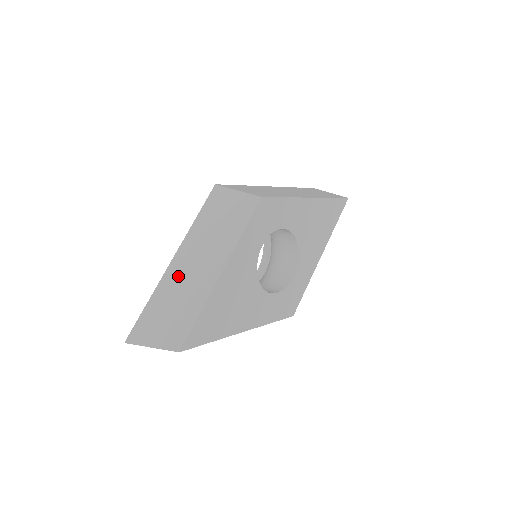
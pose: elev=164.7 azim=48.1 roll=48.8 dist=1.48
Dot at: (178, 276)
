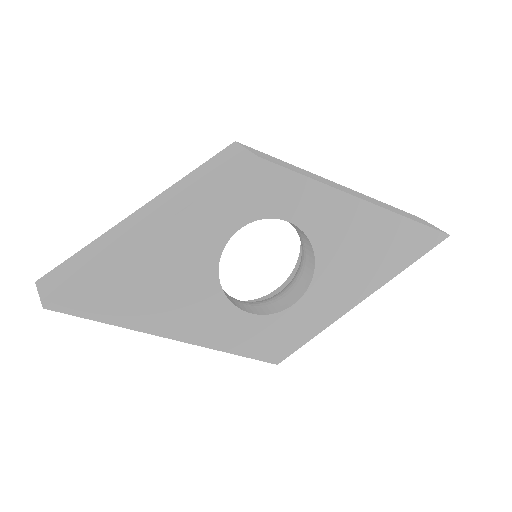
Dot at: (122, 228)
